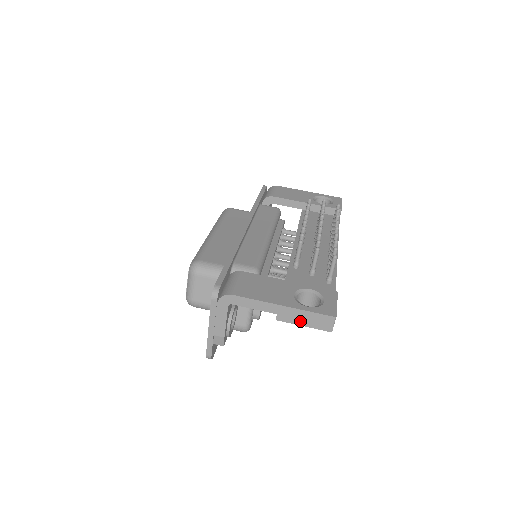
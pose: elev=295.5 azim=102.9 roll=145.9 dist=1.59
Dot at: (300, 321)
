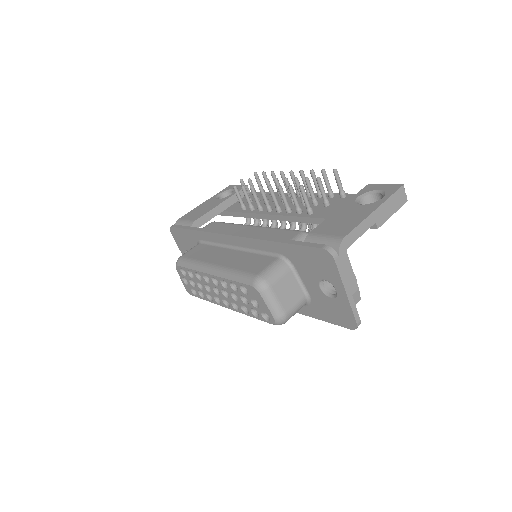
Dot at: (389, 212)
